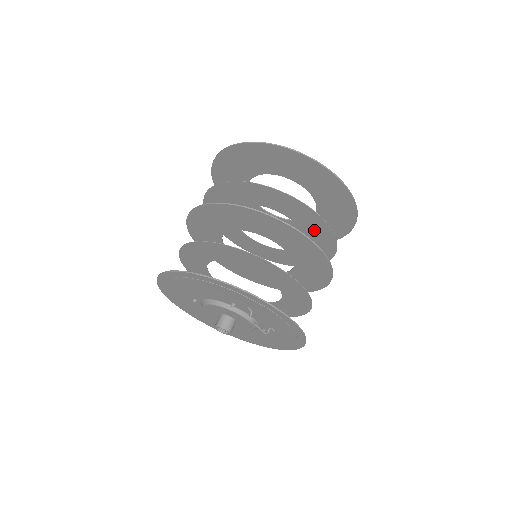
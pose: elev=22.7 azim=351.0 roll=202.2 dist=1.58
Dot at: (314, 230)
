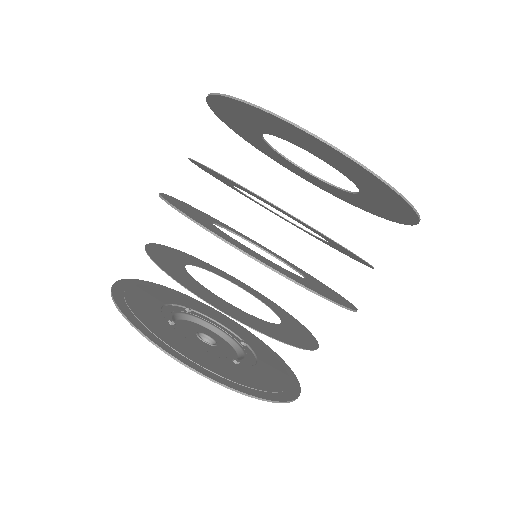
Dot at: (286, 214)
